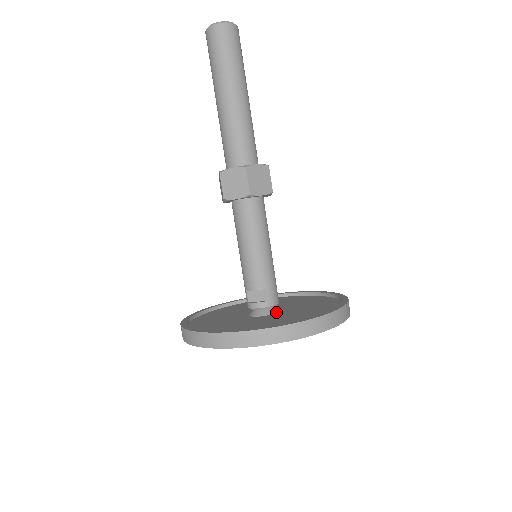
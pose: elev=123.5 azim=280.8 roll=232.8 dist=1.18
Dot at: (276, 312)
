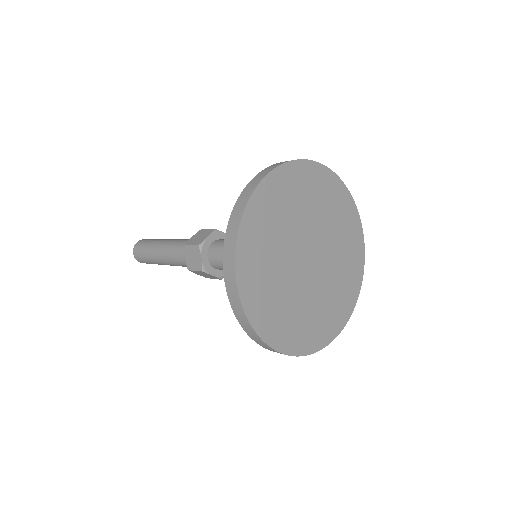
Dot at: occluded
